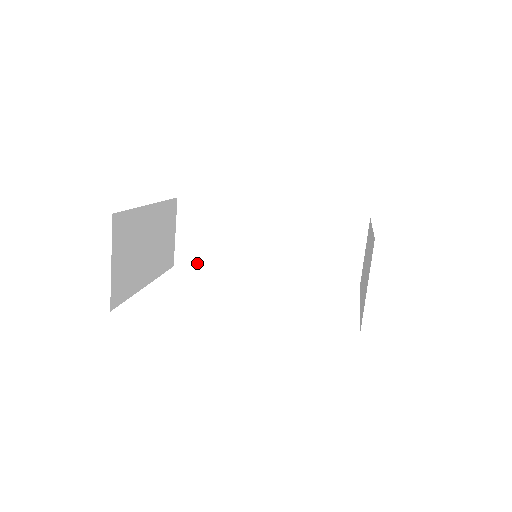
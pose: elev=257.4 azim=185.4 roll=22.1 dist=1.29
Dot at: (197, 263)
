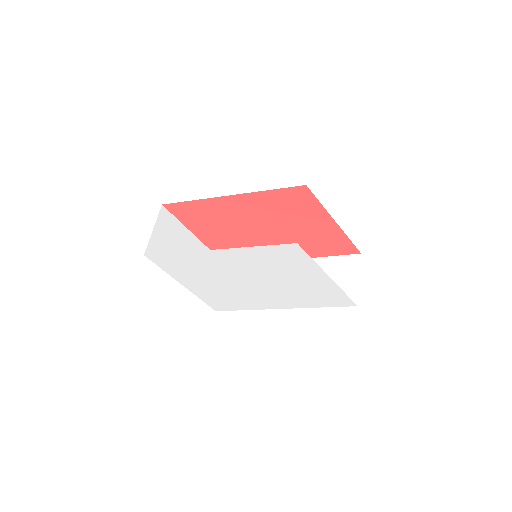
Dot at: occluded
